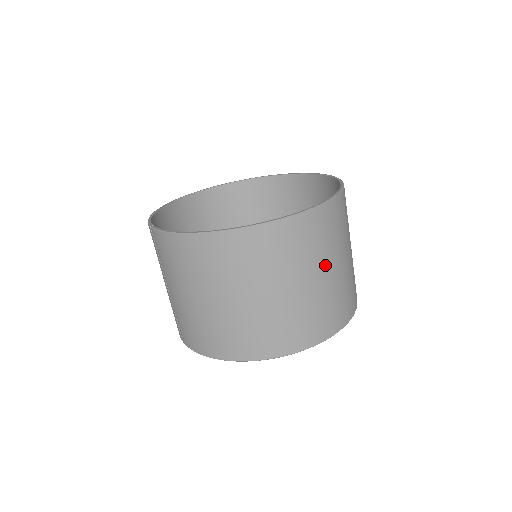
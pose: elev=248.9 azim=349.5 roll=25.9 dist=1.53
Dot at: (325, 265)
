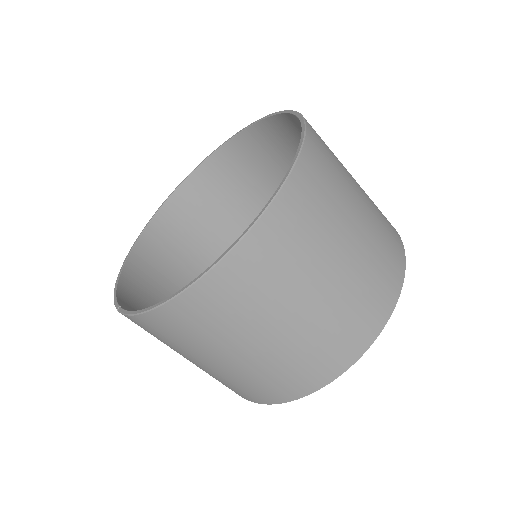
Dot at: (340, 237)
